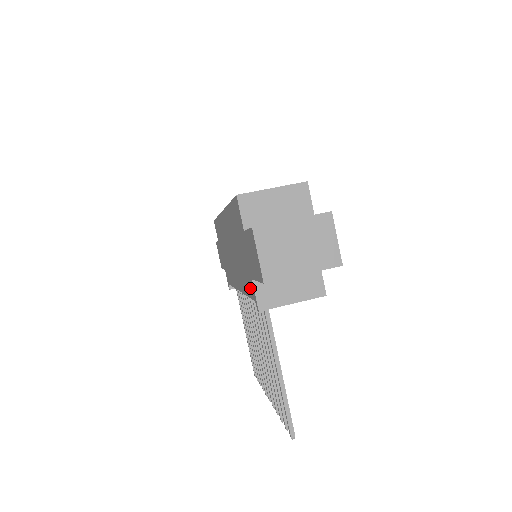
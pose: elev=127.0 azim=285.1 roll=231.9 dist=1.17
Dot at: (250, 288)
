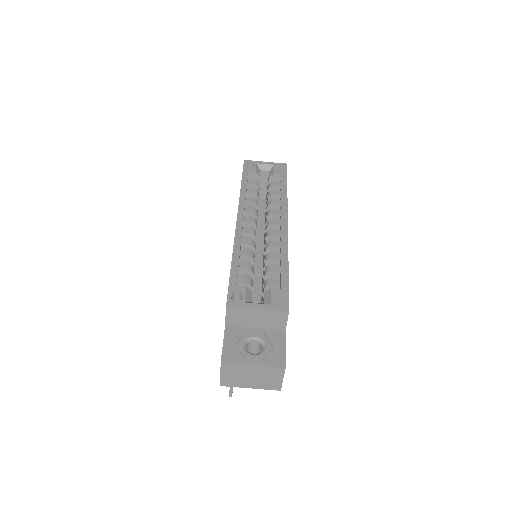
Dot at: occluded
